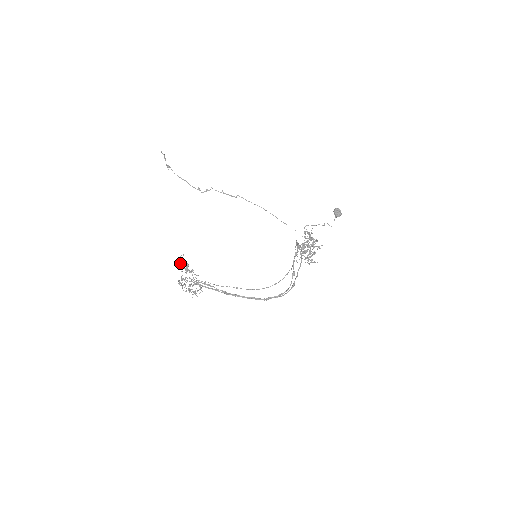
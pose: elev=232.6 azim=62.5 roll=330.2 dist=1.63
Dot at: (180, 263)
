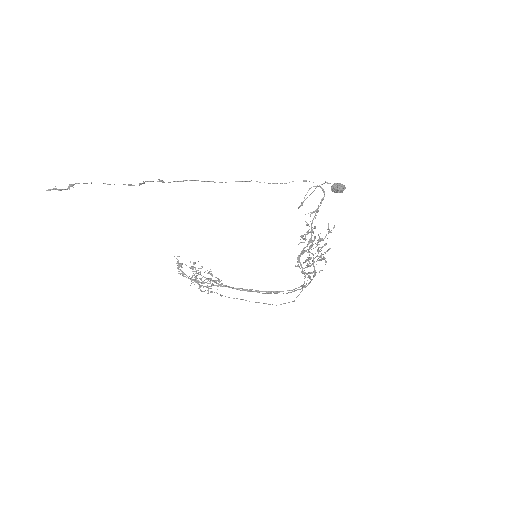
Dot at: (183, 275)
